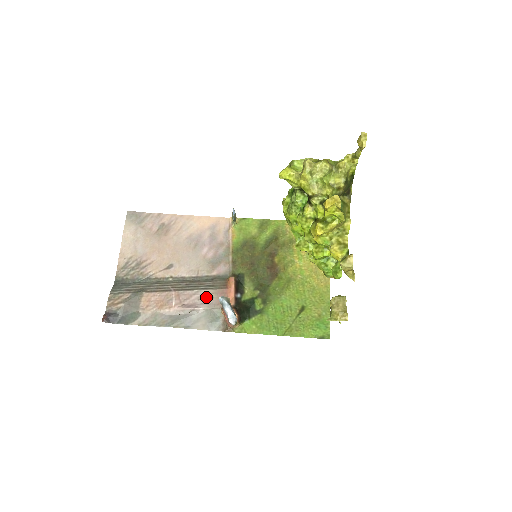
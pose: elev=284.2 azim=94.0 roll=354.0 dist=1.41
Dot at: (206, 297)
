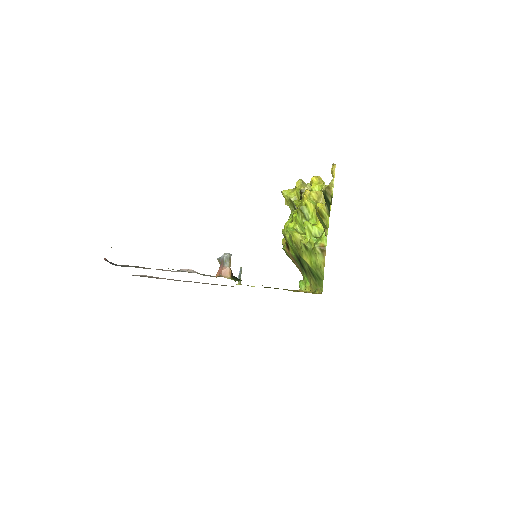
Dot at: occluded
